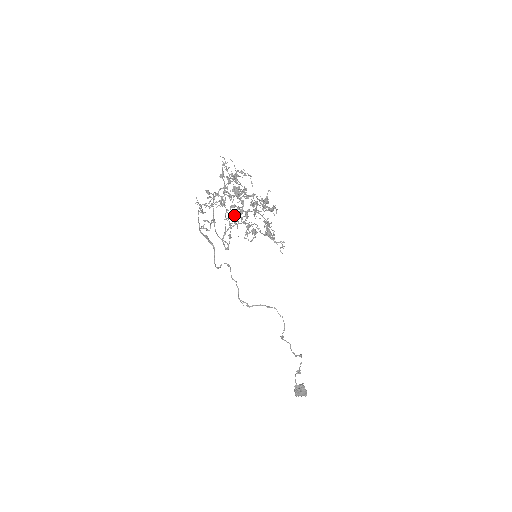
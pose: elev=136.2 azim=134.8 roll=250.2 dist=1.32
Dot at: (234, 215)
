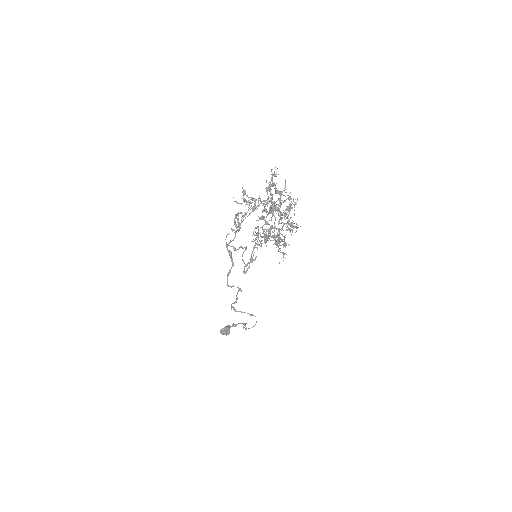
Dot at: (262, 233)
